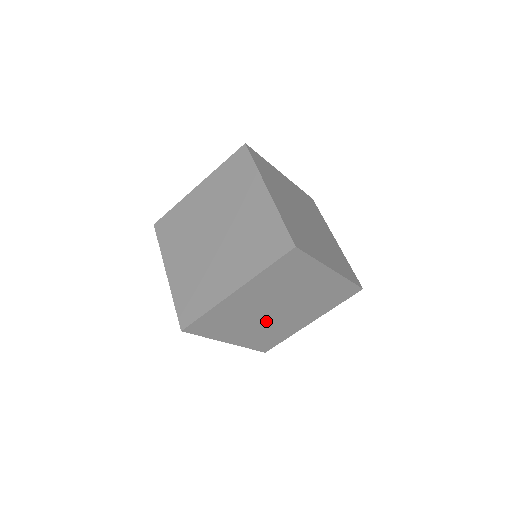
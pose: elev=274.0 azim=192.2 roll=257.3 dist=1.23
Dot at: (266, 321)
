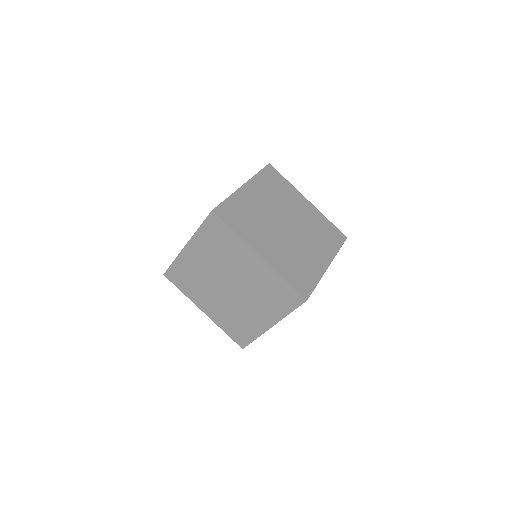
Dot at: occluded
